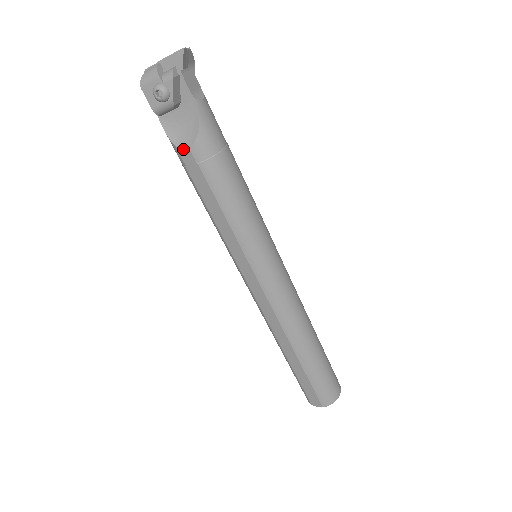
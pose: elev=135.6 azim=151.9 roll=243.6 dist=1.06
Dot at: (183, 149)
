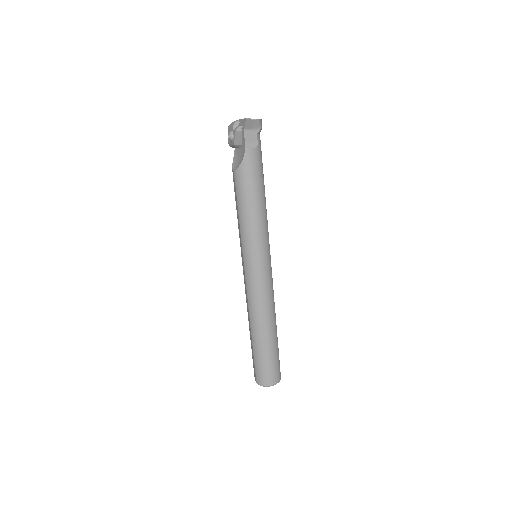
Dot at: (233, 170)
